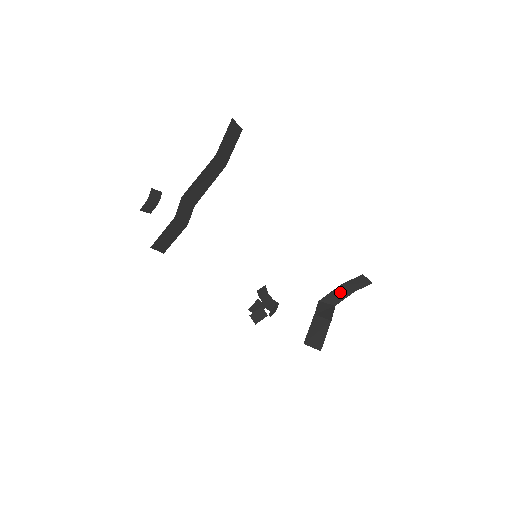
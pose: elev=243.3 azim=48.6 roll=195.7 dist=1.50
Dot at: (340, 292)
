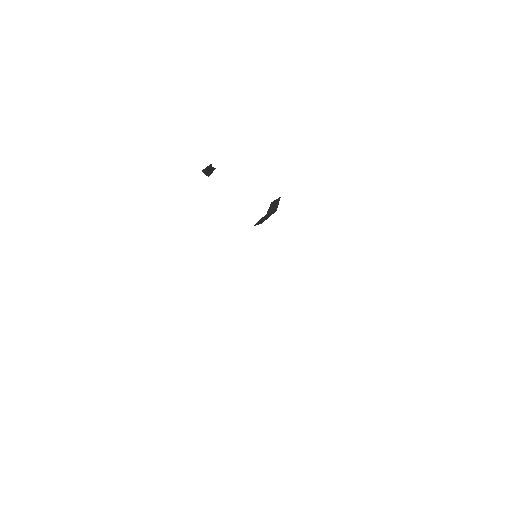
Dot at: occluded
